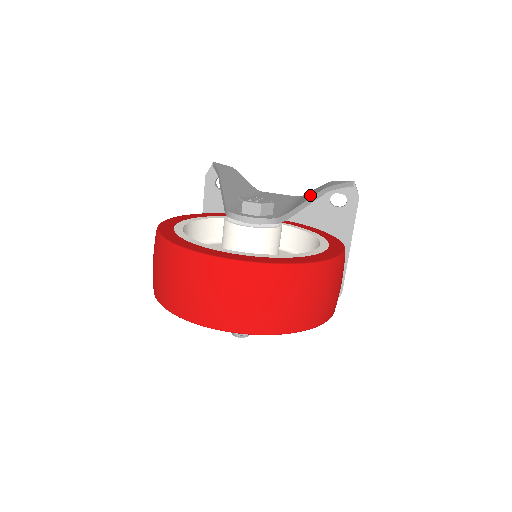
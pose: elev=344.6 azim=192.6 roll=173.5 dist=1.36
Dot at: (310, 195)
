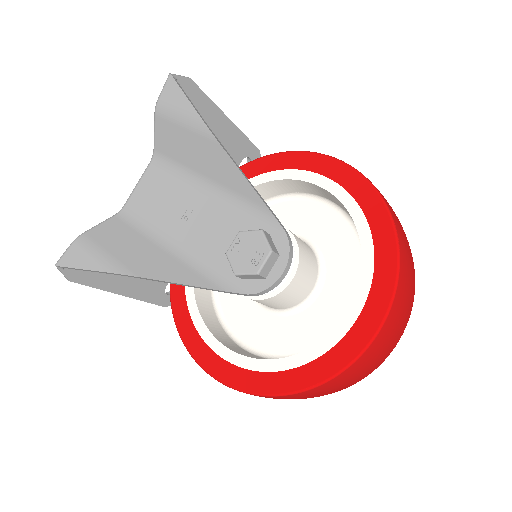
Dot at: (206, 157)
